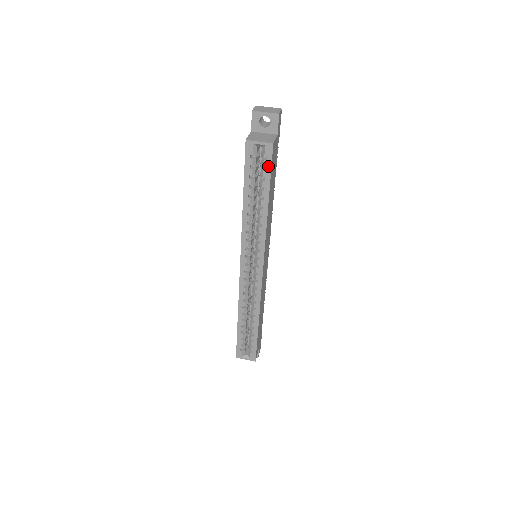
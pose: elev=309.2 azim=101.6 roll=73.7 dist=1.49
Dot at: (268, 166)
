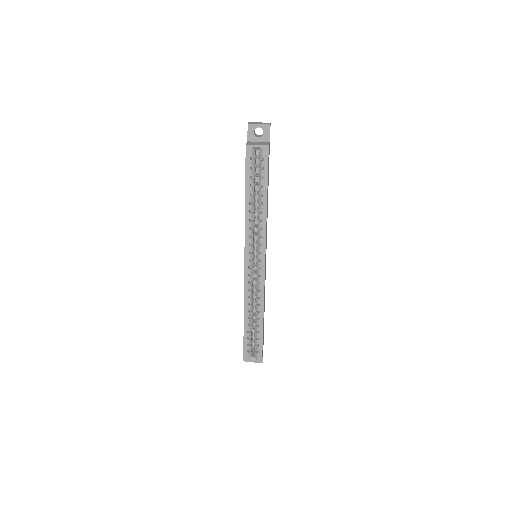
Dot at: (265, 165)
